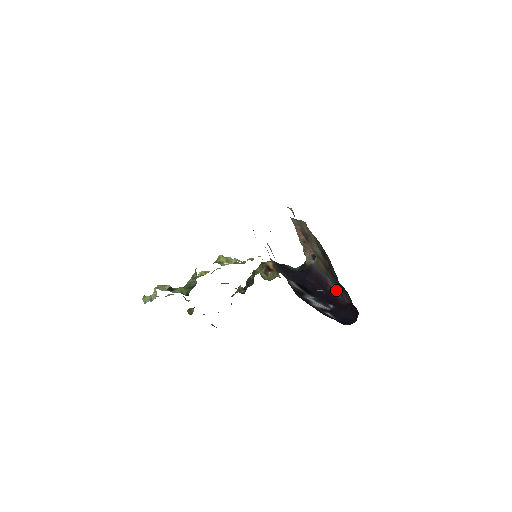
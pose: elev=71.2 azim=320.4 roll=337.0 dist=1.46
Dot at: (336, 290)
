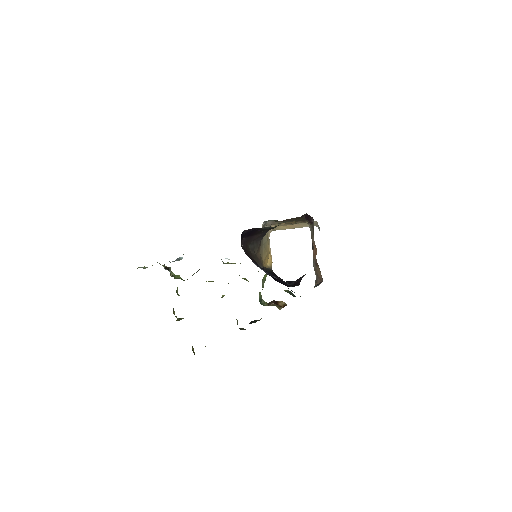
Dot at: (300, 280)
